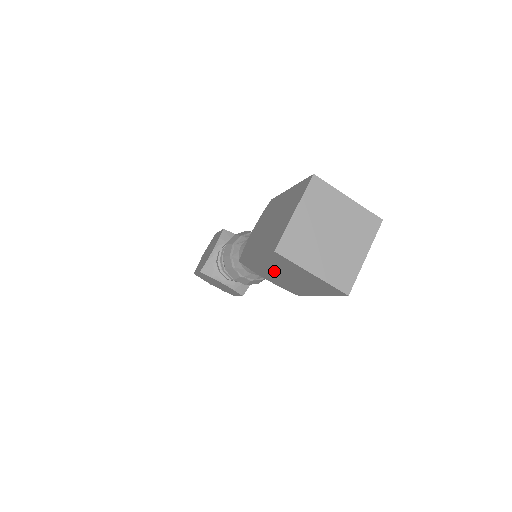
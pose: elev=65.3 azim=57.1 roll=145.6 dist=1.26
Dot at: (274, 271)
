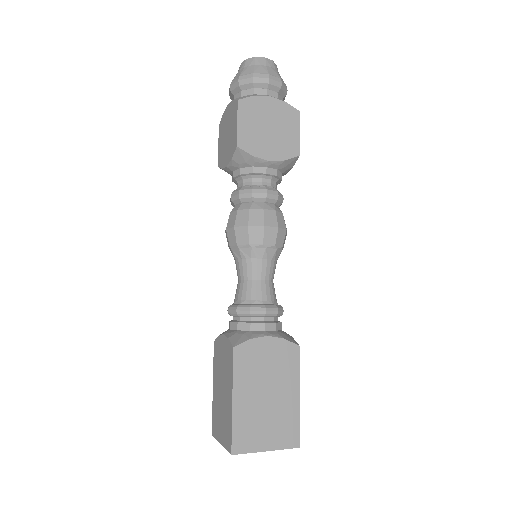
Dot at: occluded
